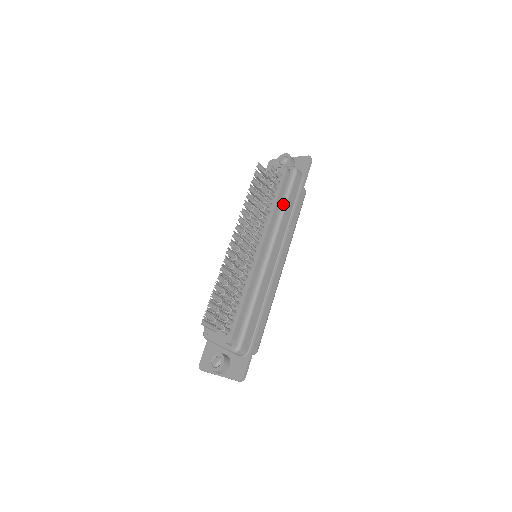
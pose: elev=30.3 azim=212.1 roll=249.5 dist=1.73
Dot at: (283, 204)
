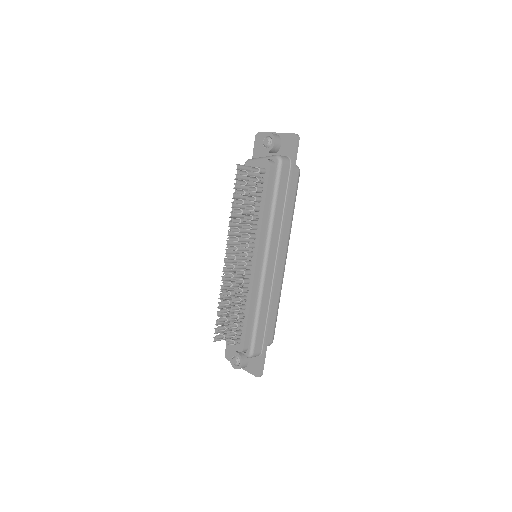
Dot at: (272, 206)
